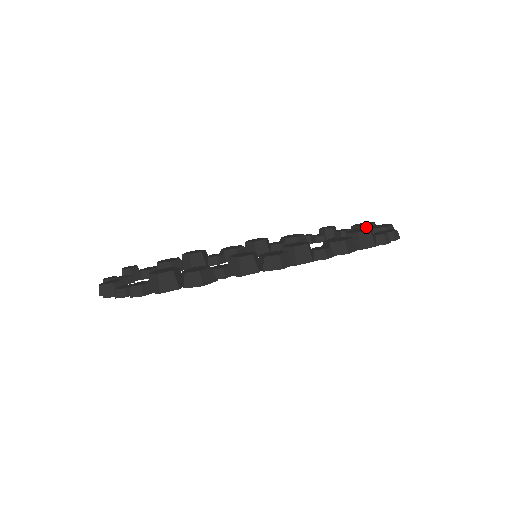
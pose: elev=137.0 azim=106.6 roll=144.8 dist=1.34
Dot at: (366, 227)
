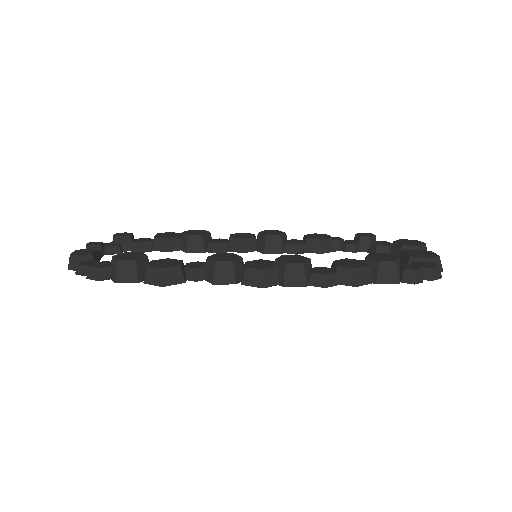
Dot at: (410, 248)
